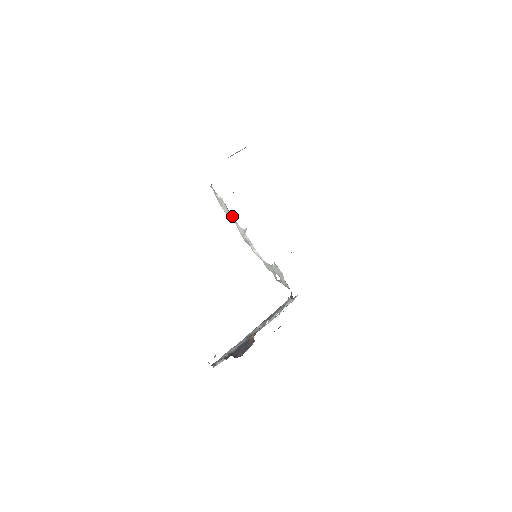
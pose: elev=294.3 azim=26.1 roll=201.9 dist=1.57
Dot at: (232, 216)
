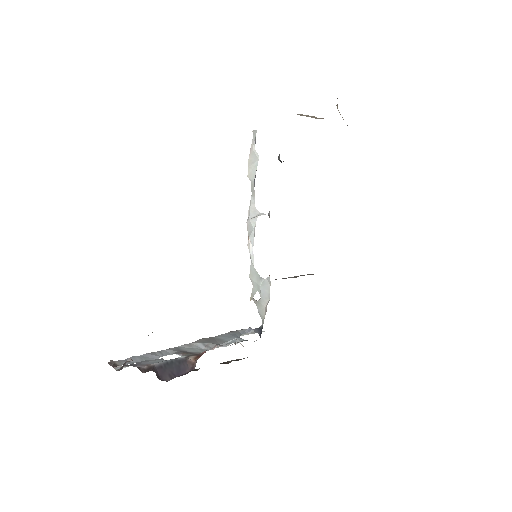
Dot at: (254, 186)
